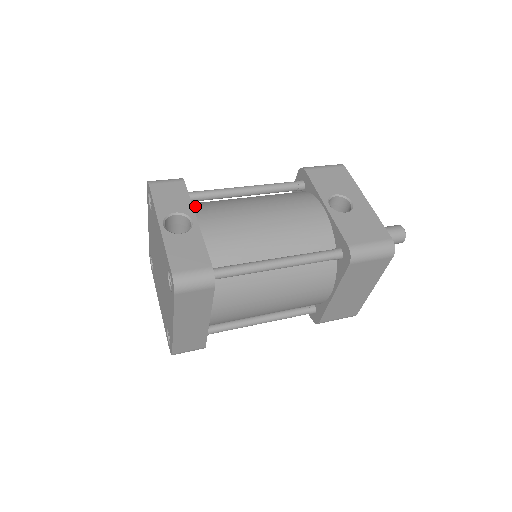
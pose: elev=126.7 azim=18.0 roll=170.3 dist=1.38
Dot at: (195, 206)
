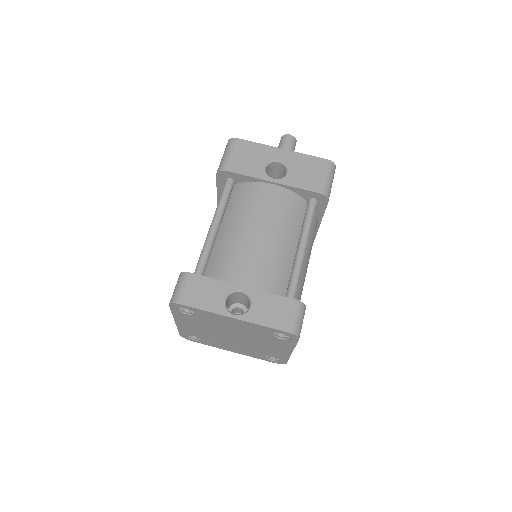
Dot at: (217, 278)
